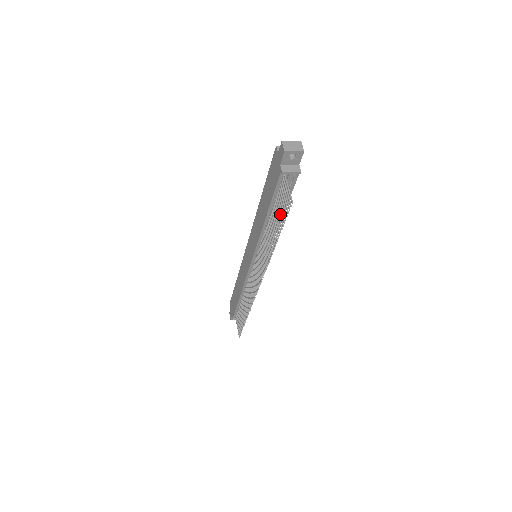
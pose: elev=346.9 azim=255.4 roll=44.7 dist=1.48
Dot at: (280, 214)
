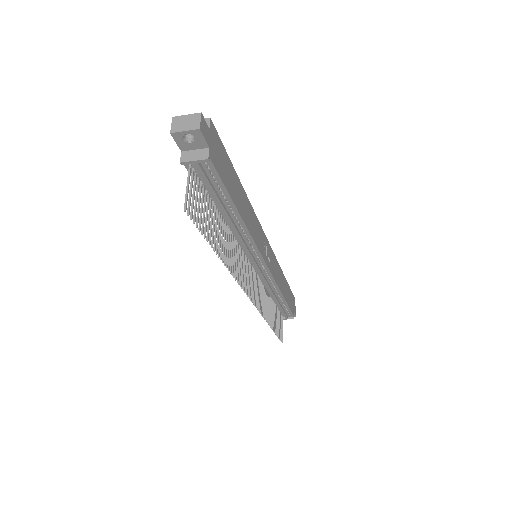
Dot at: (206, 219)
